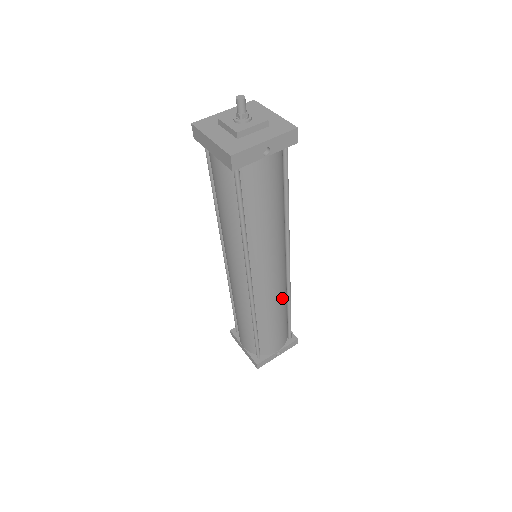
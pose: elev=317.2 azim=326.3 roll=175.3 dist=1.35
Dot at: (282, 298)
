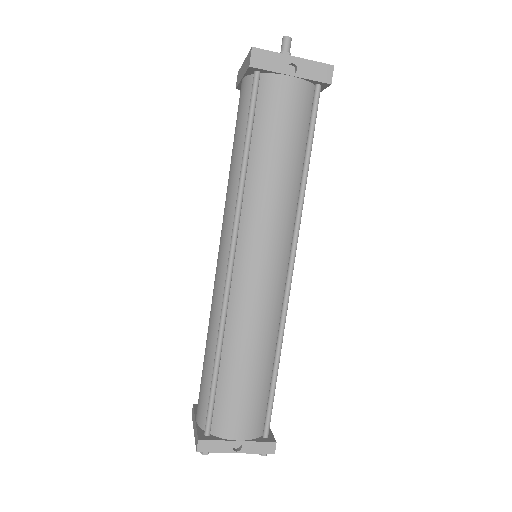
Dot at: (268, 326)
